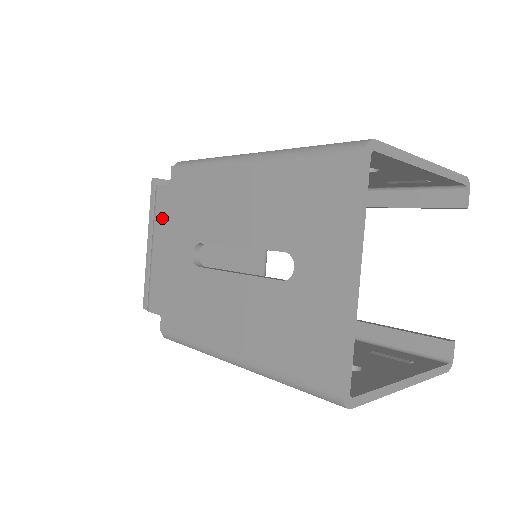
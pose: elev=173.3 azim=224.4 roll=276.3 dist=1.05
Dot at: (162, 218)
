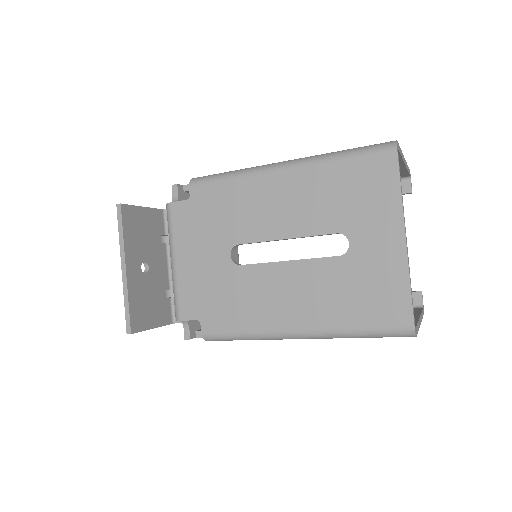
Dot at: (183, 231)
